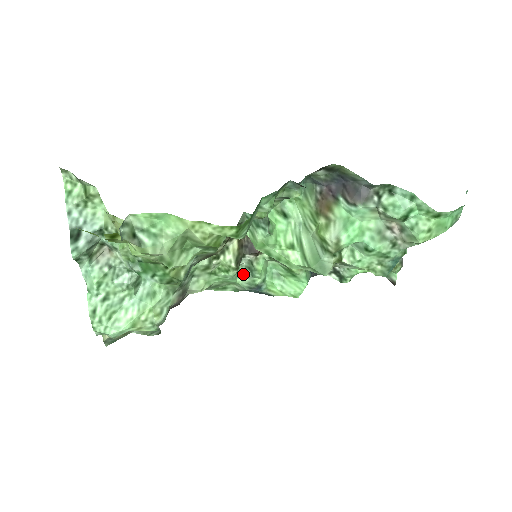
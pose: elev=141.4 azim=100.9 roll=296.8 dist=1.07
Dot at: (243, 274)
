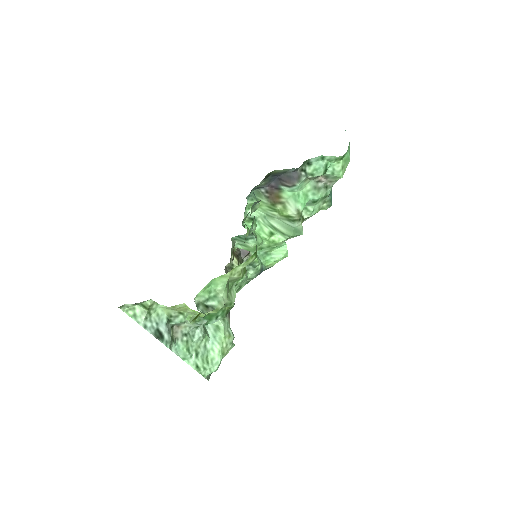
Dot at: (248, 271)
